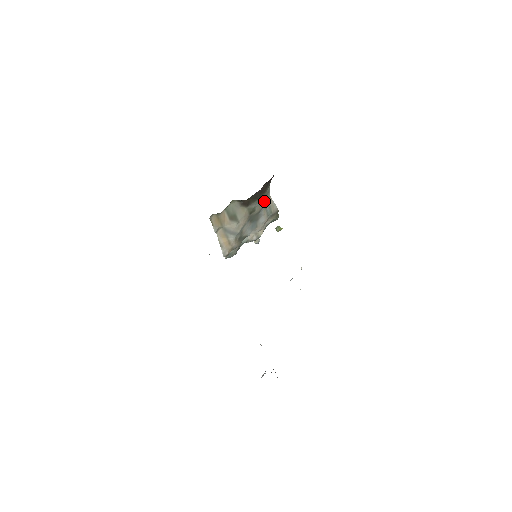
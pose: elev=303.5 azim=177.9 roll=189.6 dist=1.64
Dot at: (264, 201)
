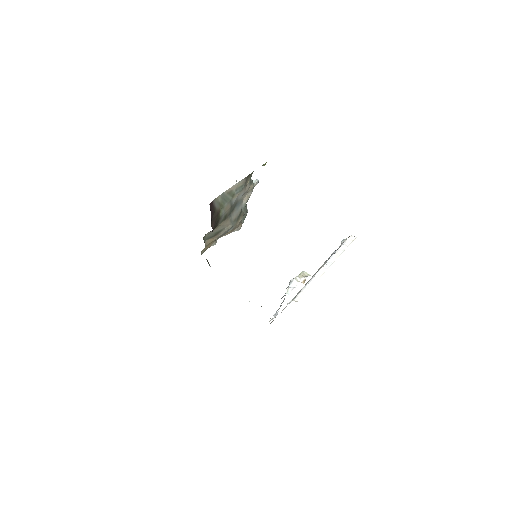
Dot at: (226, 202)
